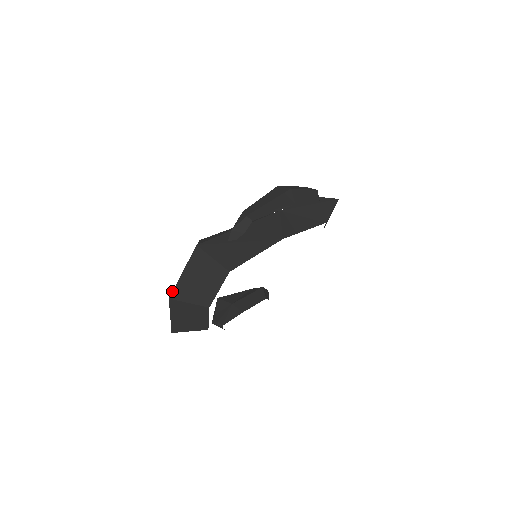
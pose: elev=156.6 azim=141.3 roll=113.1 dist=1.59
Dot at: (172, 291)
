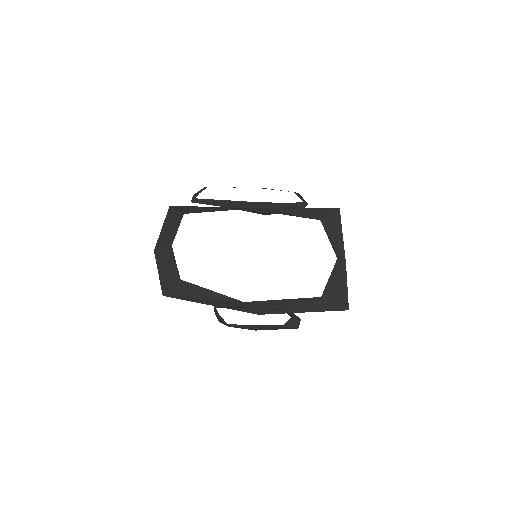
Dot at: (156, 244)
